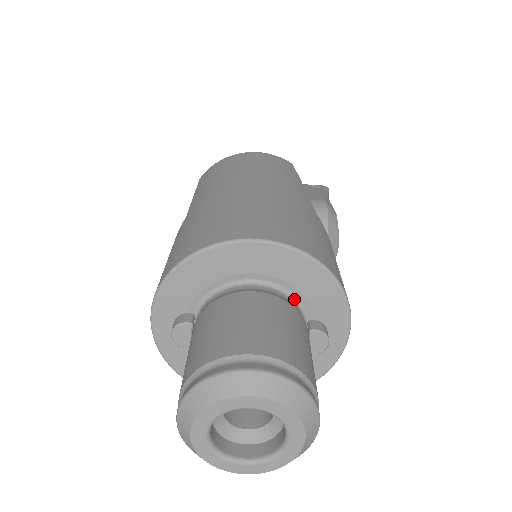
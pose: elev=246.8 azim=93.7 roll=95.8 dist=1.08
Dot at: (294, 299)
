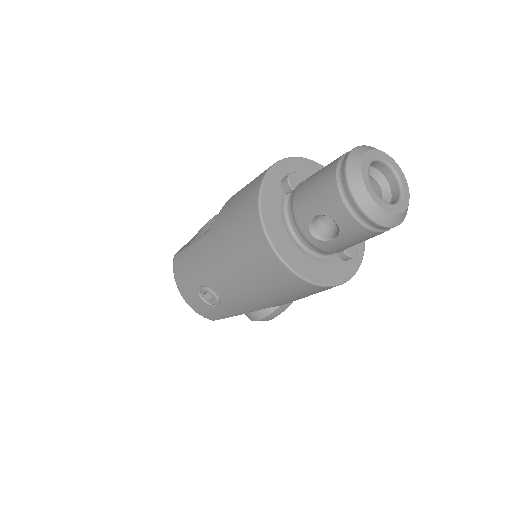
Dot at: occluded
